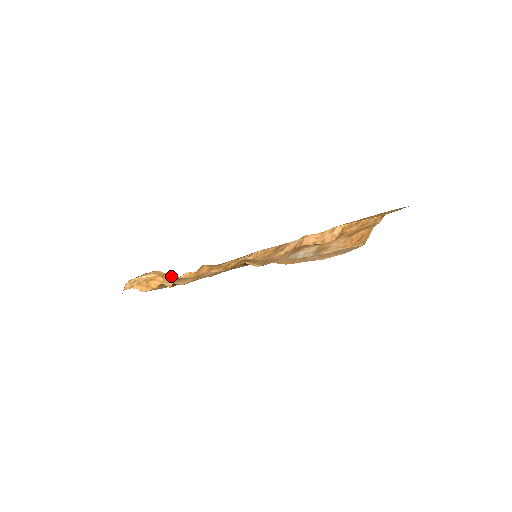
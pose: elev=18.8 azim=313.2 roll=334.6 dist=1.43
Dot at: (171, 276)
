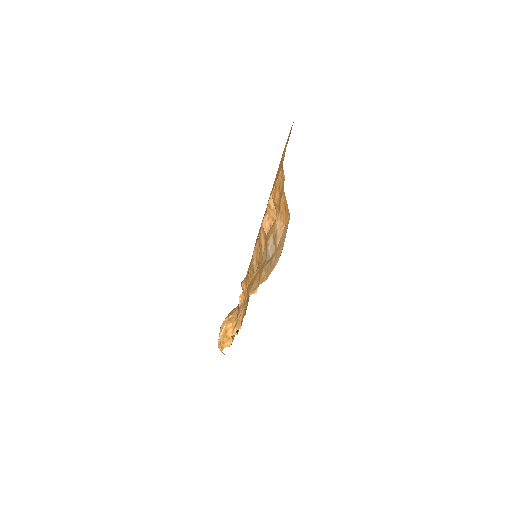
Dot at: (233, 314)
